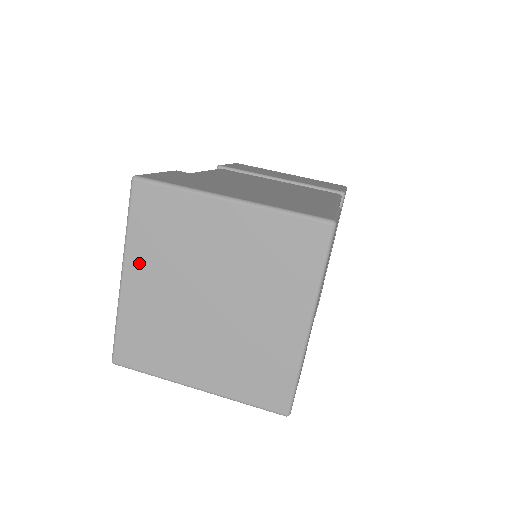
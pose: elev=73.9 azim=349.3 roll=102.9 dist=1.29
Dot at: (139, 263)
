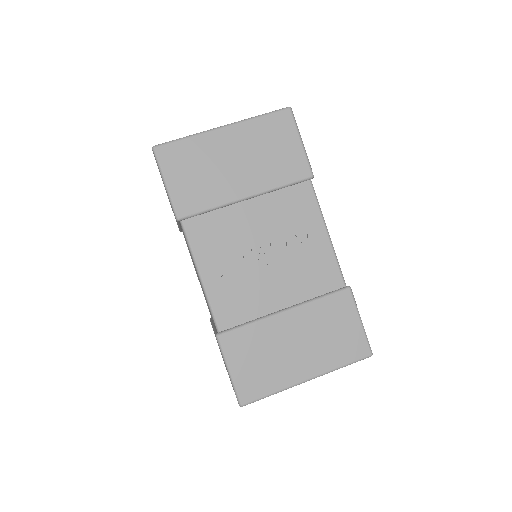
Dot at: occluded
